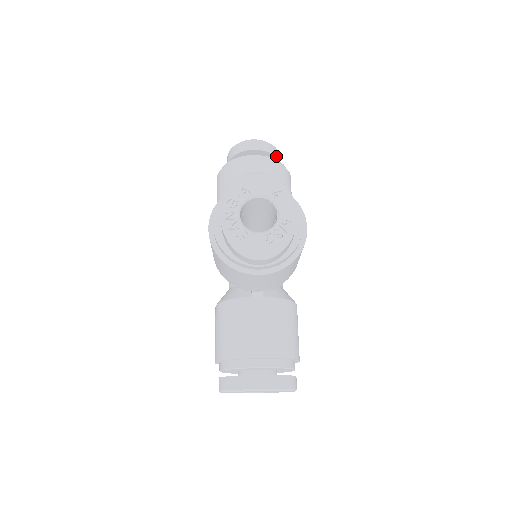
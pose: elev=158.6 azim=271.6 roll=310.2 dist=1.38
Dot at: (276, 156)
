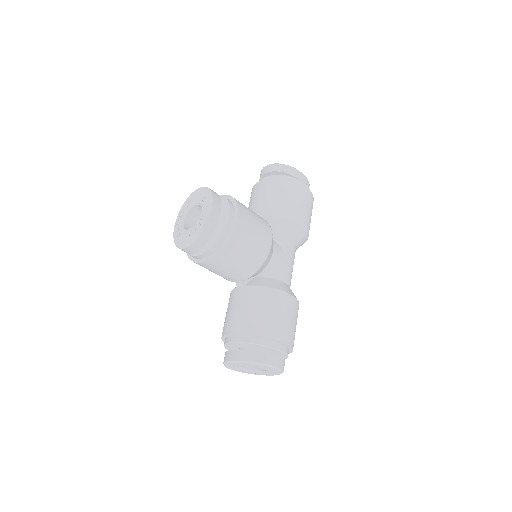
Dot at: (288, 172)
